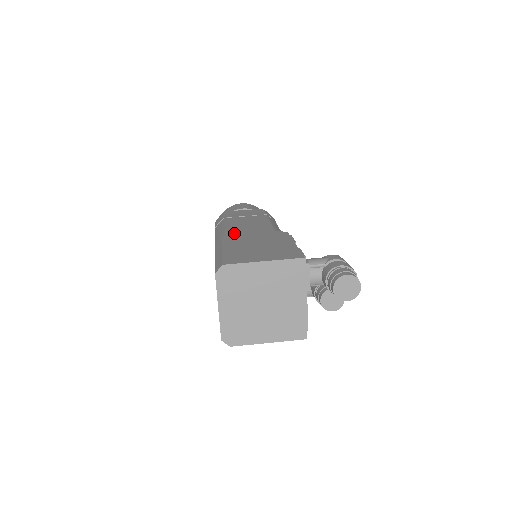
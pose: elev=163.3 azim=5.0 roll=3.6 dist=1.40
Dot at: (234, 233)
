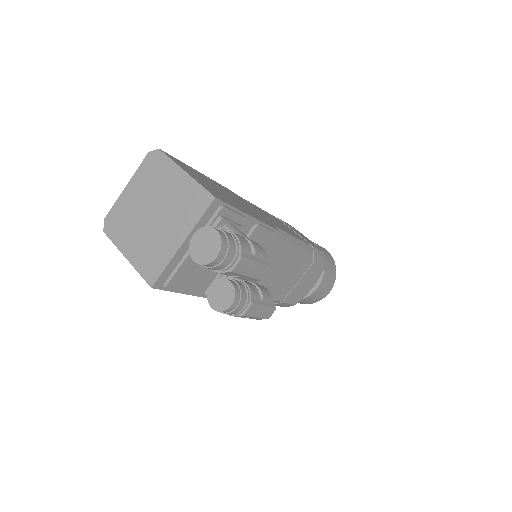
Dot at: (244, 200)
